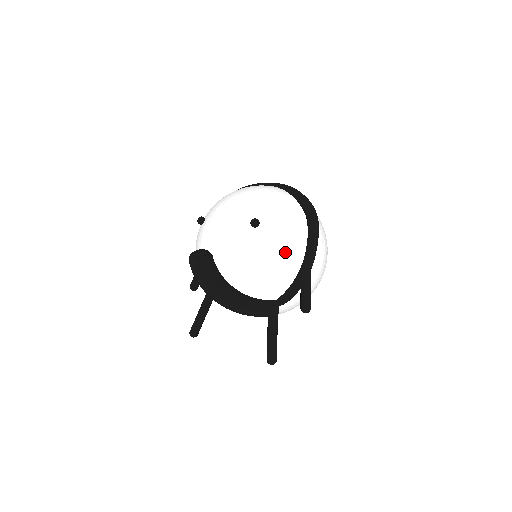
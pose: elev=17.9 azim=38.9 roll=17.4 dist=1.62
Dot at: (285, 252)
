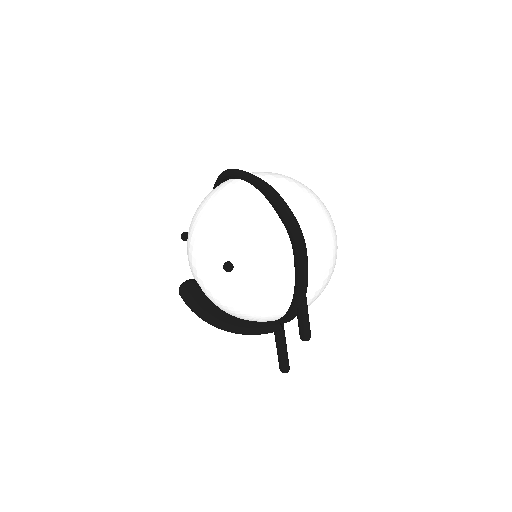
Dot at: (269, 292)
